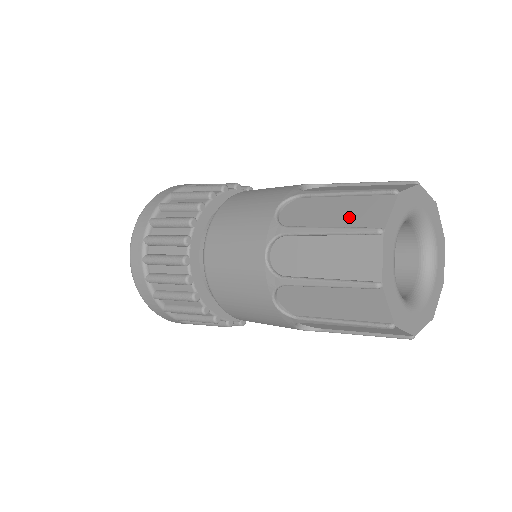
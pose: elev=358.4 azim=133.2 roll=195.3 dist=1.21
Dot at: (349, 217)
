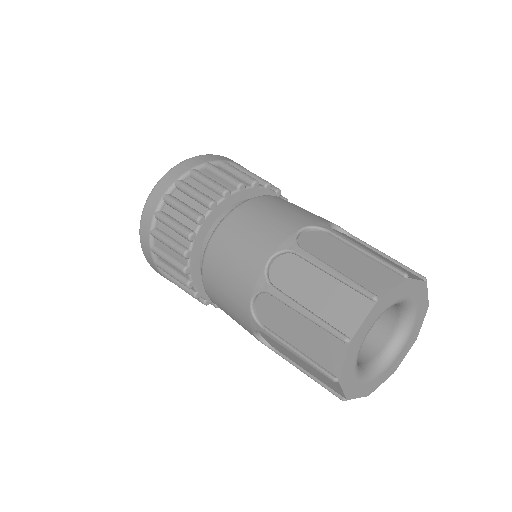
Dot at: (311, 347)
